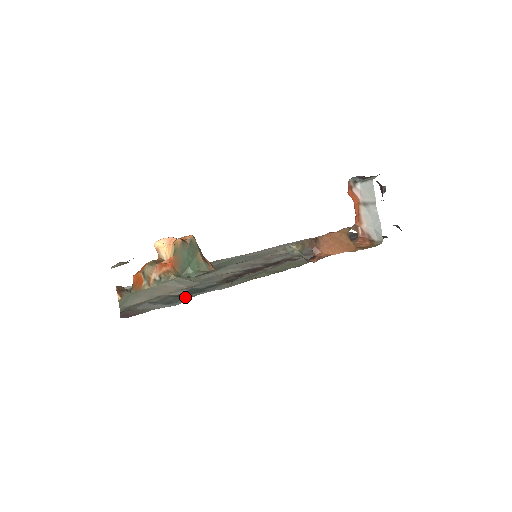
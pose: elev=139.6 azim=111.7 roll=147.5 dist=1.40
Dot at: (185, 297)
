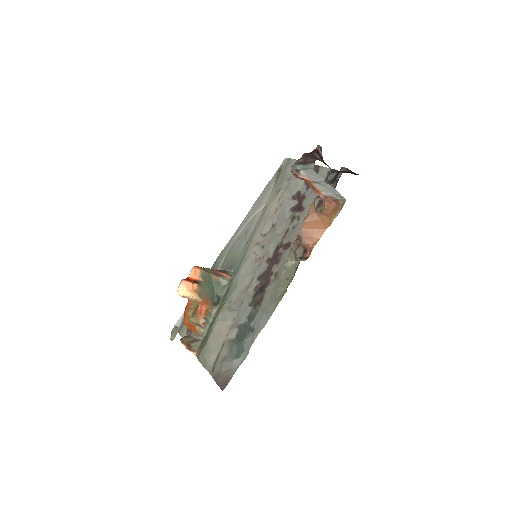
Dot at: (245, 343)
